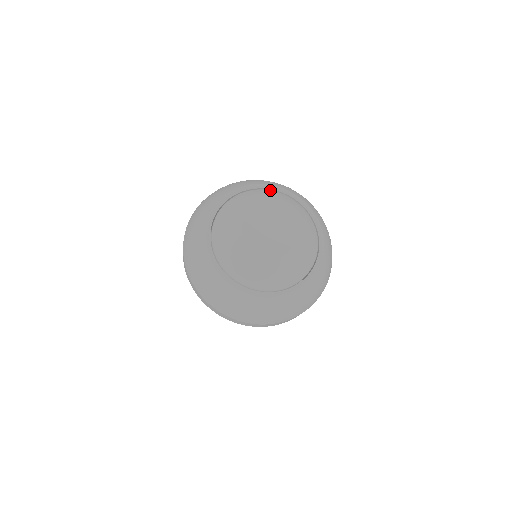
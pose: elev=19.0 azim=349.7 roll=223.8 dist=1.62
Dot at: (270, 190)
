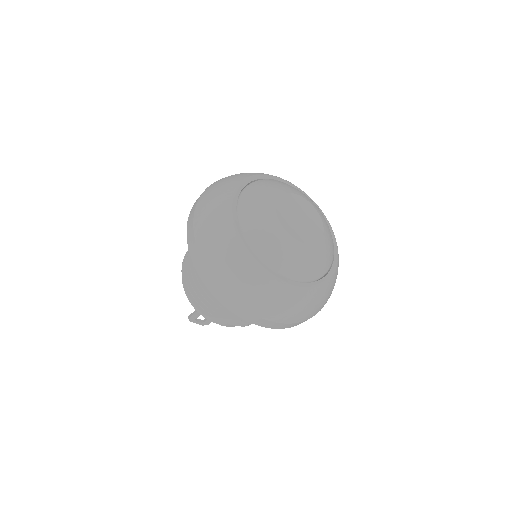
Dot at: (324, 217)
